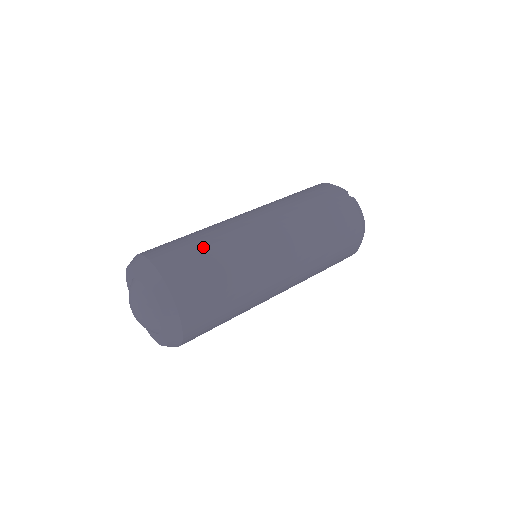
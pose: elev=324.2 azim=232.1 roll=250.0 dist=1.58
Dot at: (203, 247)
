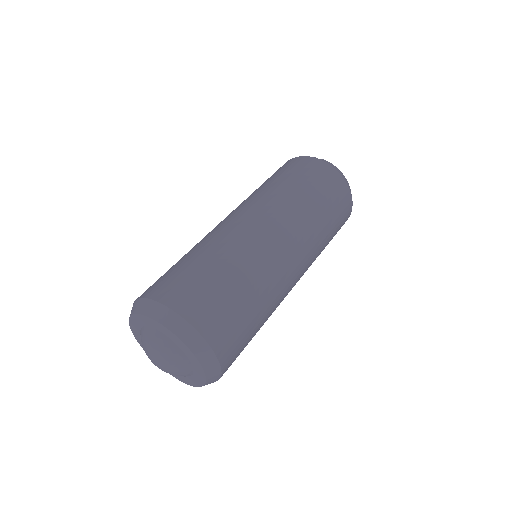
Dot at: (198, 262)
